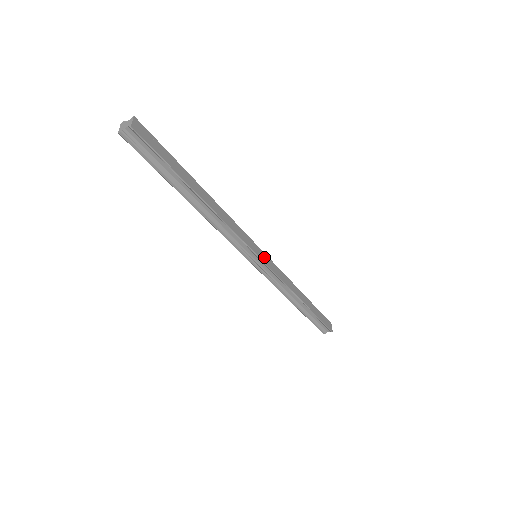
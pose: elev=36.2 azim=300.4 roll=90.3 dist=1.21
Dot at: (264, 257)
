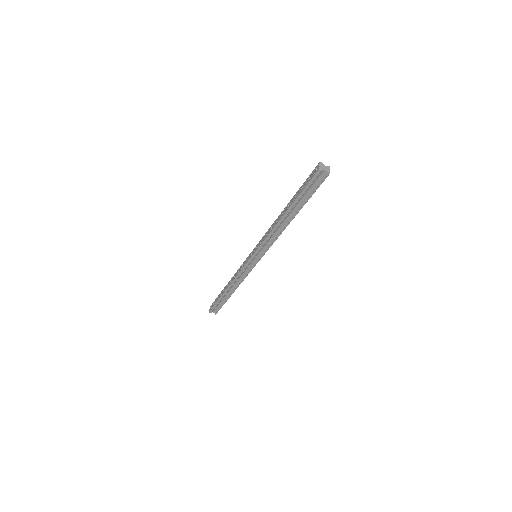
Dot at: occluded
